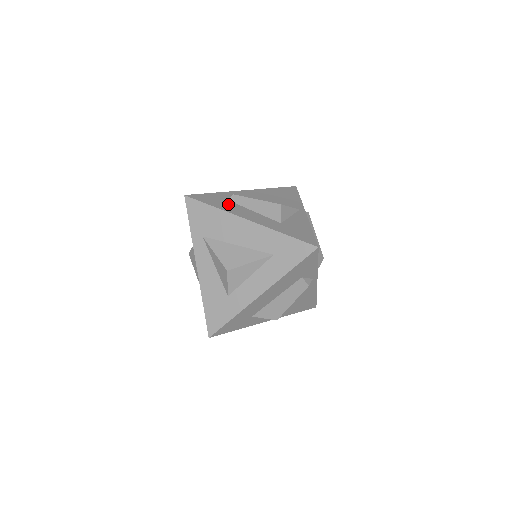
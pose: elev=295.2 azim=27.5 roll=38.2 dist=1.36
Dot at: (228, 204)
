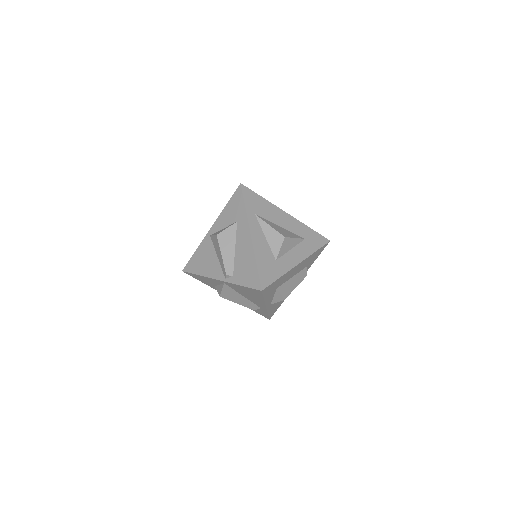
Dot at: occluded
